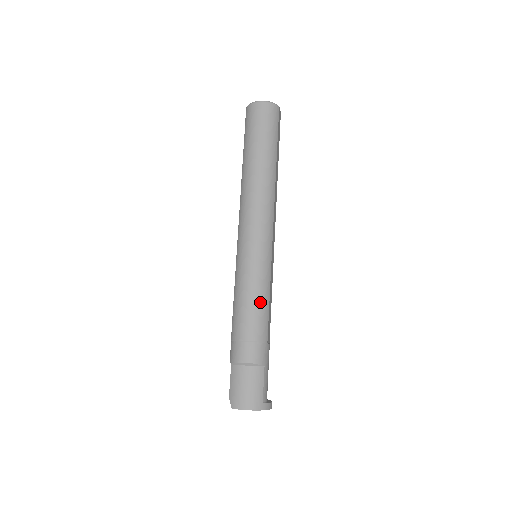
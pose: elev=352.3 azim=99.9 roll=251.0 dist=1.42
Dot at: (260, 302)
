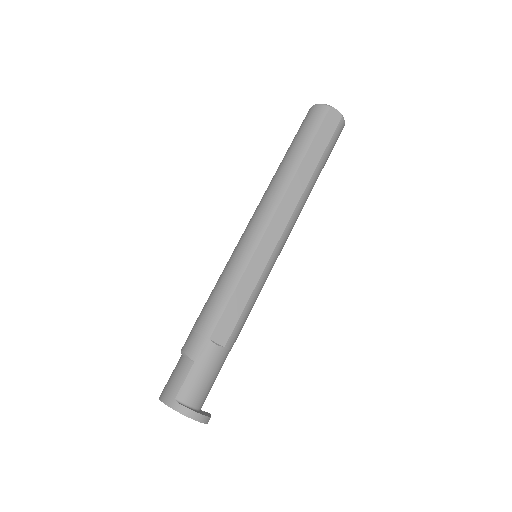
Dot at: (219, 293)
